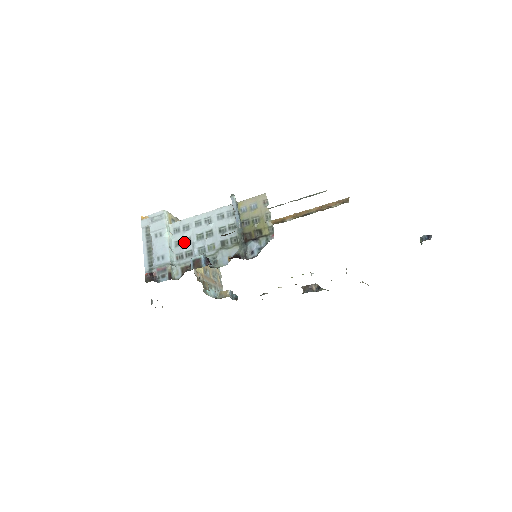
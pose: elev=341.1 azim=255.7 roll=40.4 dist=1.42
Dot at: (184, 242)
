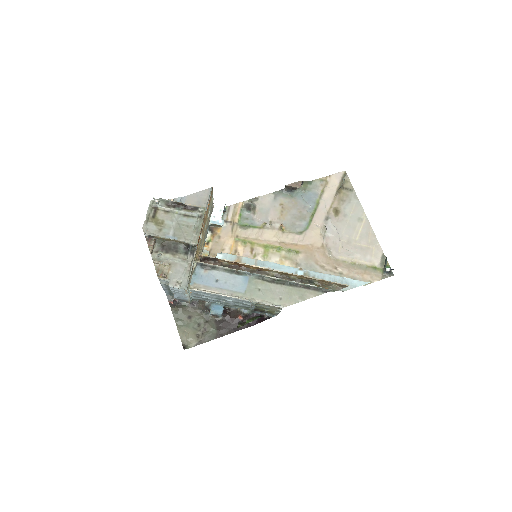
Dot at: (203, 296)
